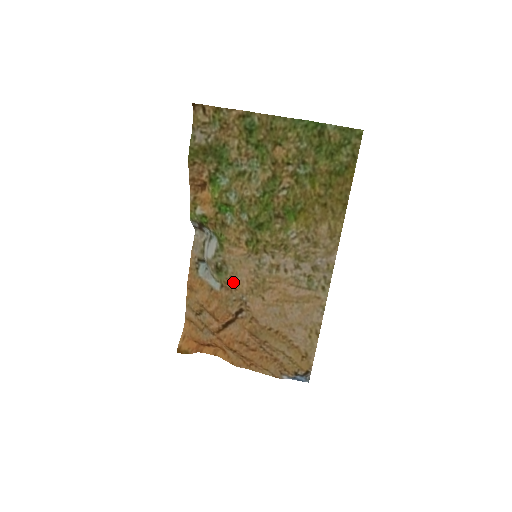
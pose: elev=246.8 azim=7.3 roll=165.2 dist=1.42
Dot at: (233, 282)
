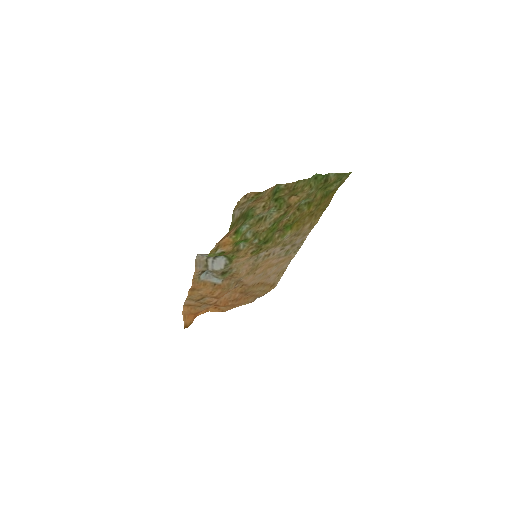
Dot at: (235, 275)
